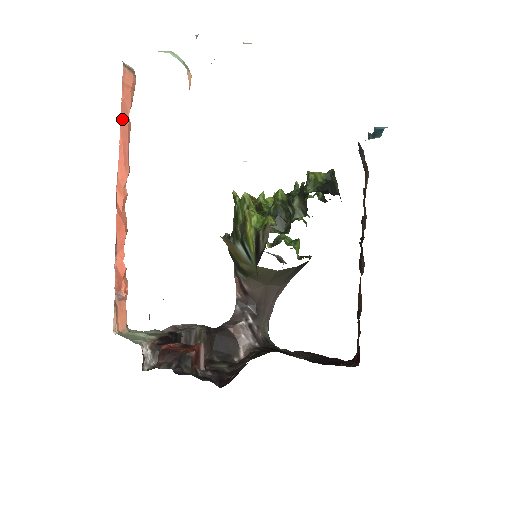
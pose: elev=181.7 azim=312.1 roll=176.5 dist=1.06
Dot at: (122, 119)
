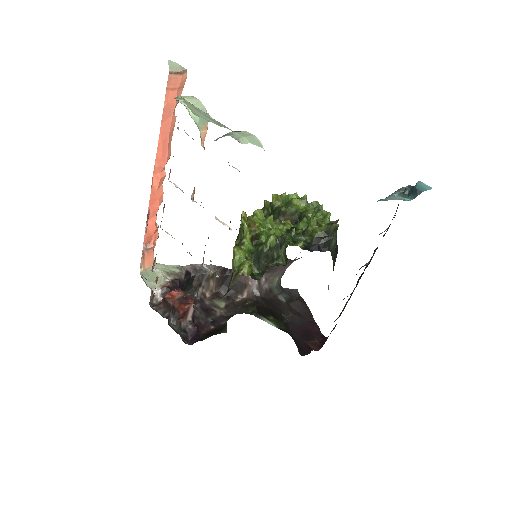
Dot at: (164, 120)
